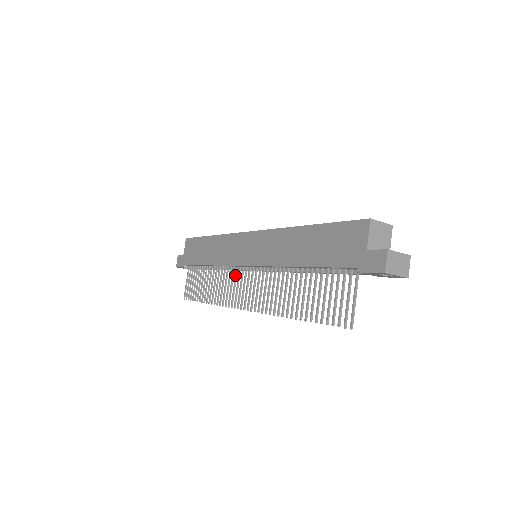
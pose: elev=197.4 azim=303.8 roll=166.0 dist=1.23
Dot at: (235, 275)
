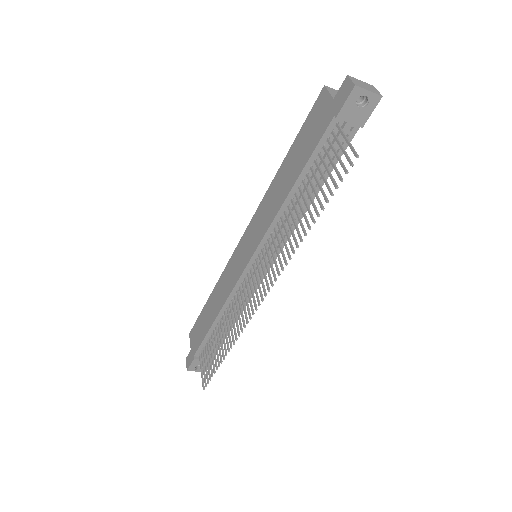
Dot at: (243, 290)
